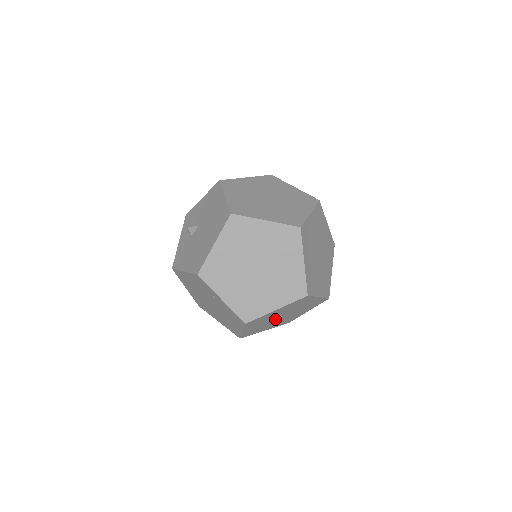
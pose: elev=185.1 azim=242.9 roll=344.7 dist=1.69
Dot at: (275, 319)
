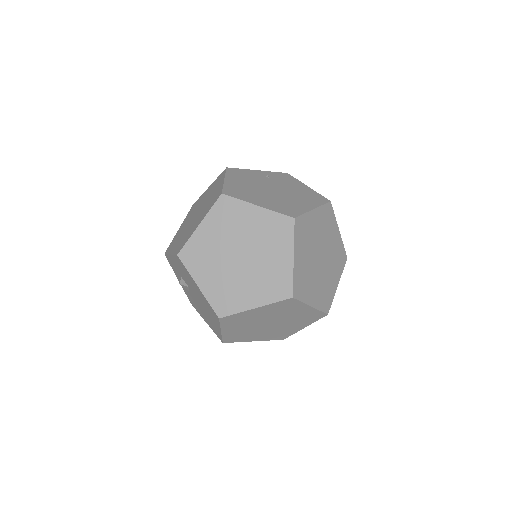
Dot at: occluded
